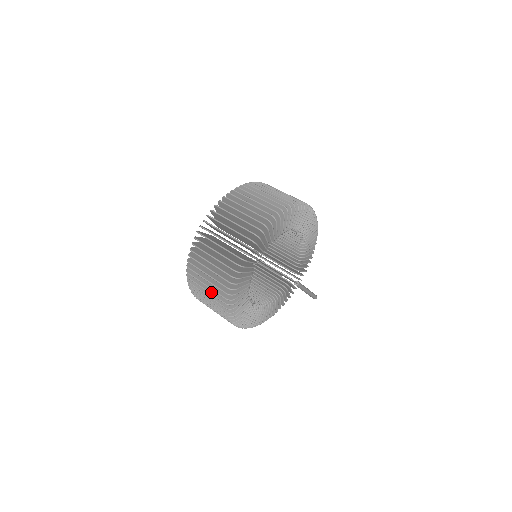
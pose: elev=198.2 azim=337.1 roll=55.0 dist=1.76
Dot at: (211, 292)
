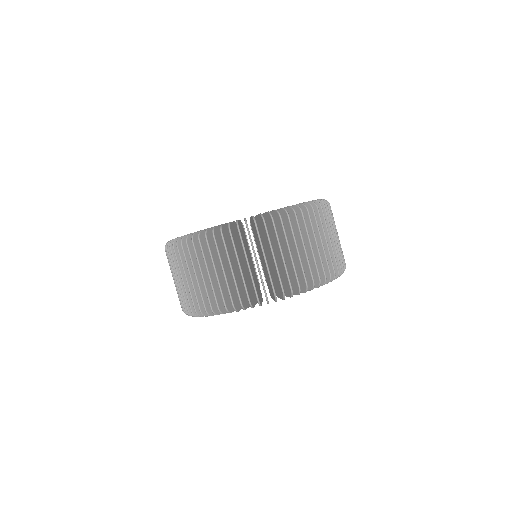
Dot at: occluded
